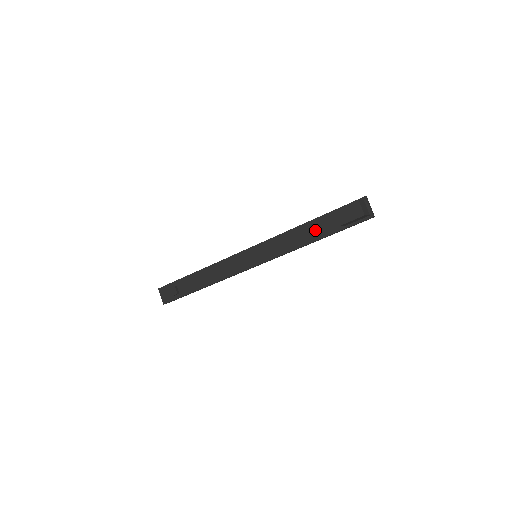
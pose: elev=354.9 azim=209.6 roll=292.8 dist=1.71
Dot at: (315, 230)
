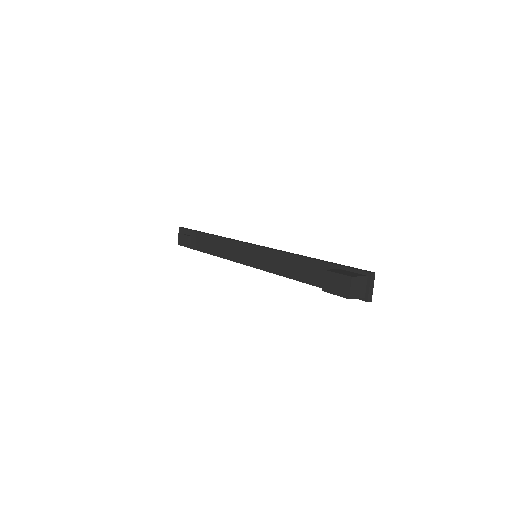
Dot at: (310, 272)
